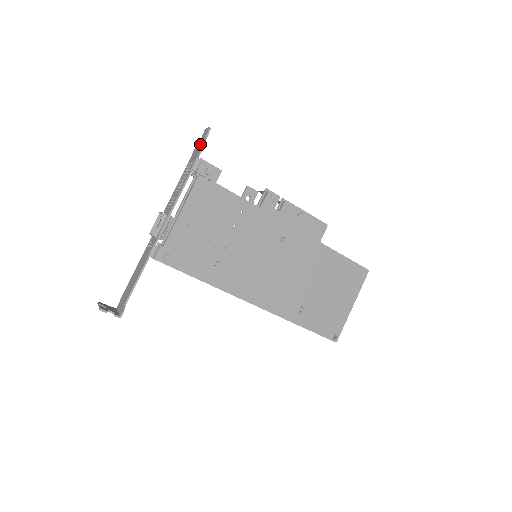
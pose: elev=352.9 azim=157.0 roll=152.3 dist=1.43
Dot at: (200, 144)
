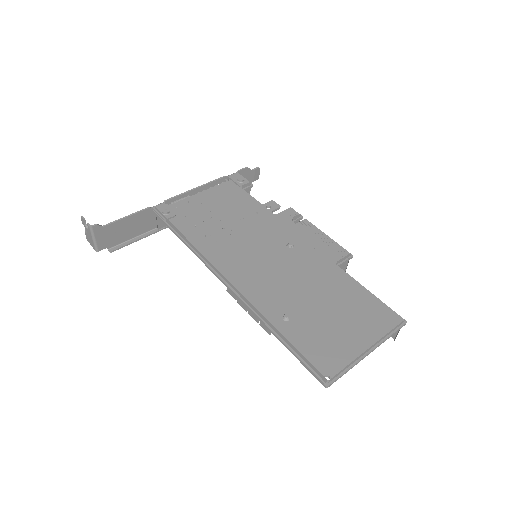
Dot at: (246, 176)
